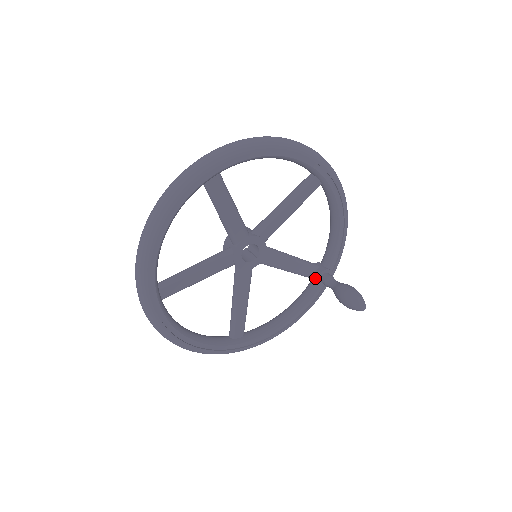
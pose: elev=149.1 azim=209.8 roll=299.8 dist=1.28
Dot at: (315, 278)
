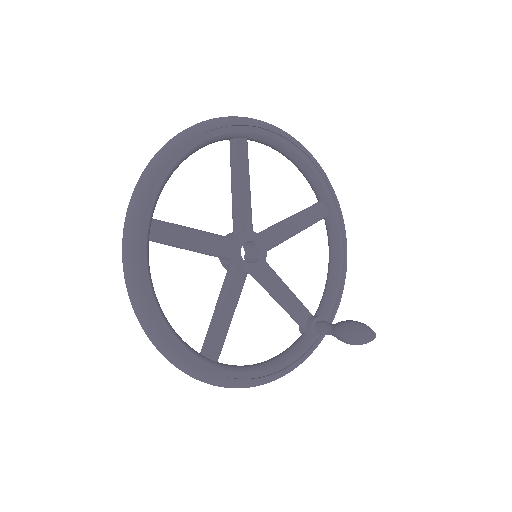
Dot at: (308, 324)
